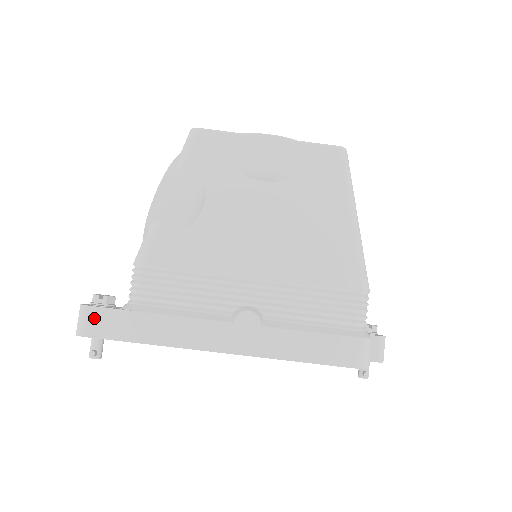
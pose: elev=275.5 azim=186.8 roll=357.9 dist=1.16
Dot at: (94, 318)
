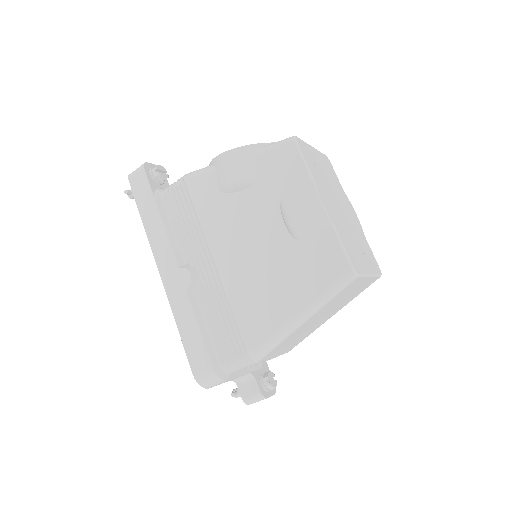
Dot at: (140, 177)
